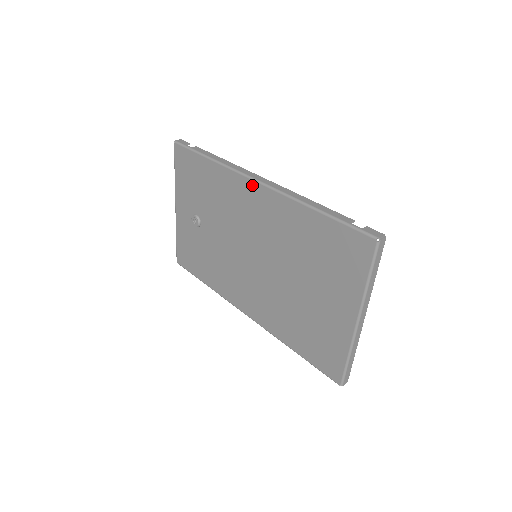
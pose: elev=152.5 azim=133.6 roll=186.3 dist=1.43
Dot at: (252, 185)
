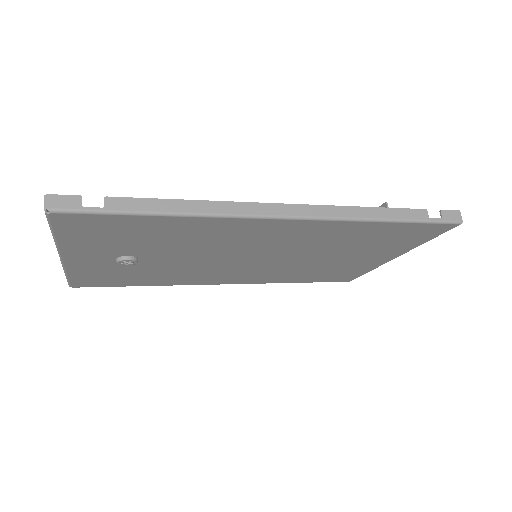
Dot at: (276, 223)
